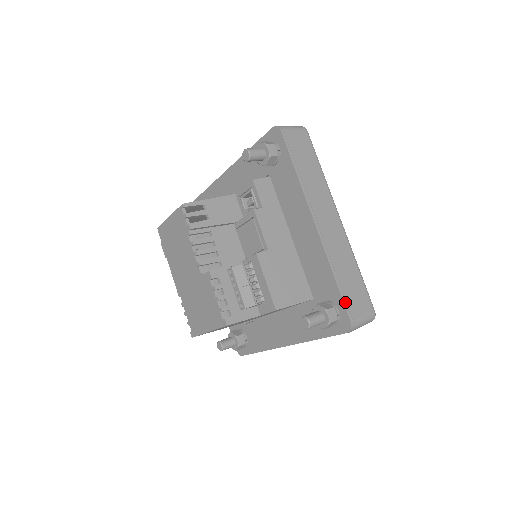
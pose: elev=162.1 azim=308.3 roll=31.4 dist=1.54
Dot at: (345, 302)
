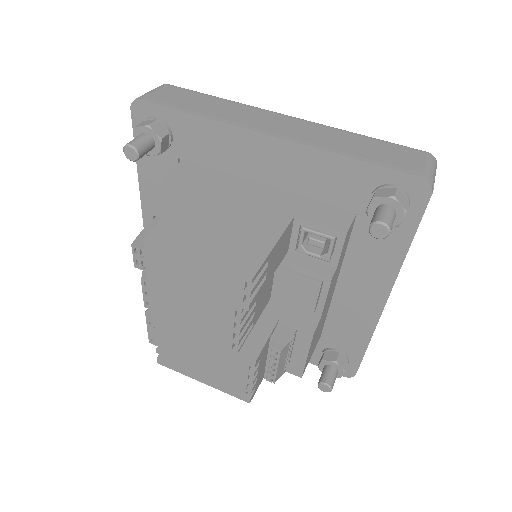
Dot at: (361, 361)
